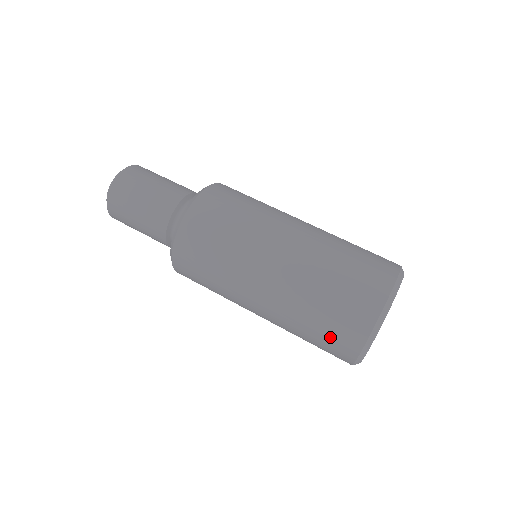
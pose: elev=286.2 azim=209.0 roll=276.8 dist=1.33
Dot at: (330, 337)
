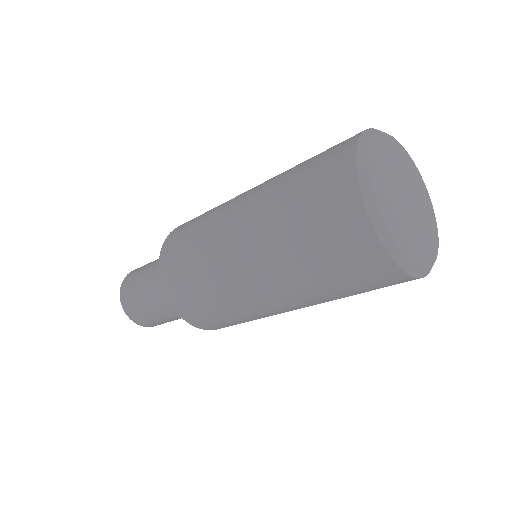
Dot at: (334, 247)
